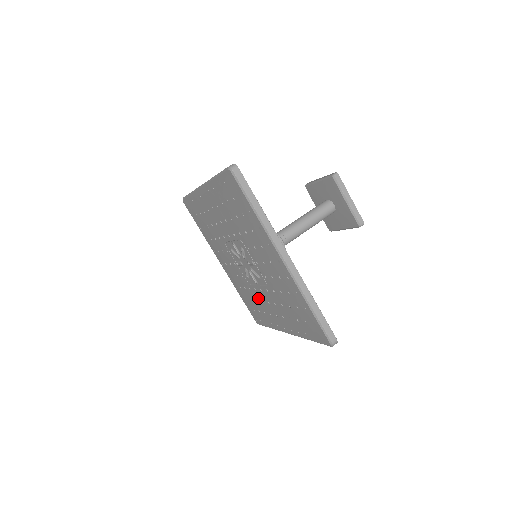
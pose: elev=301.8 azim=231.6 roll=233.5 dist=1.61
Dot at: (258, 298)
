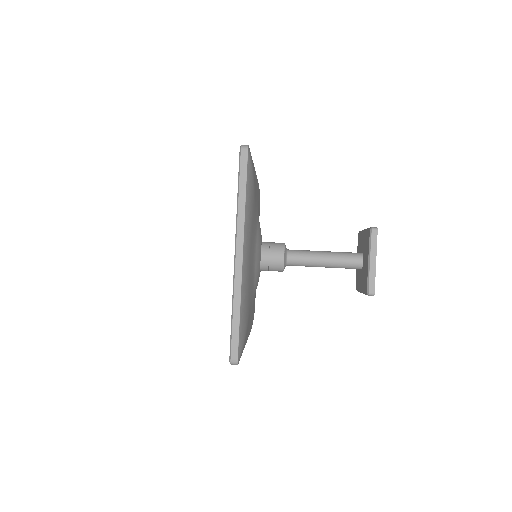
Dot at: occluded
